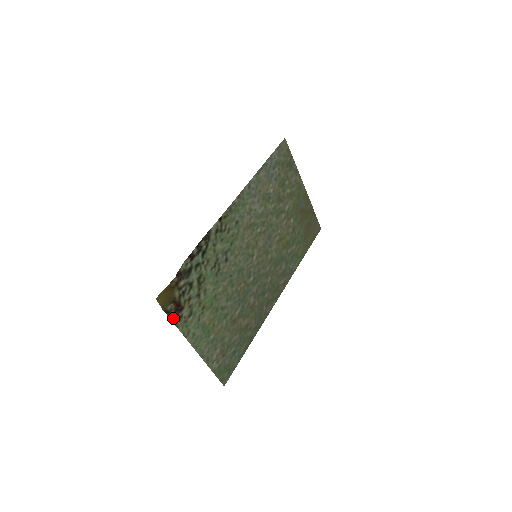
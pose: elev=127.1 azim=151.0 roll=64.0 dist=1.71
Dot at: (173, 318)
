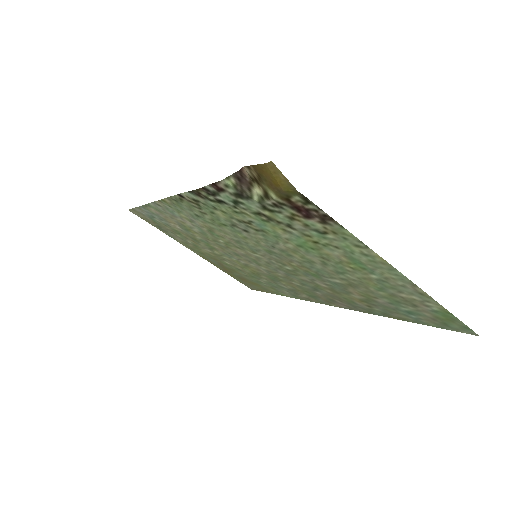
Dot at: (321, 214)
